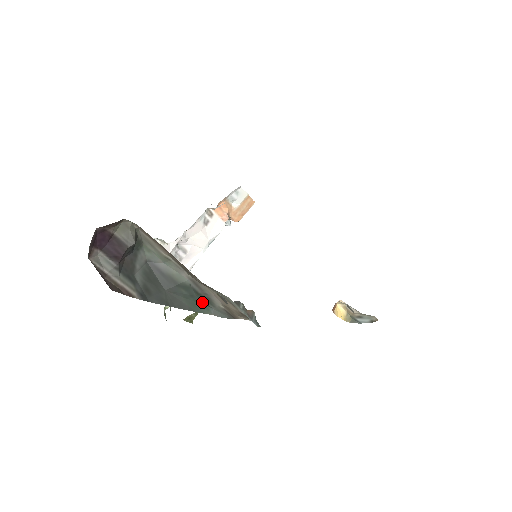
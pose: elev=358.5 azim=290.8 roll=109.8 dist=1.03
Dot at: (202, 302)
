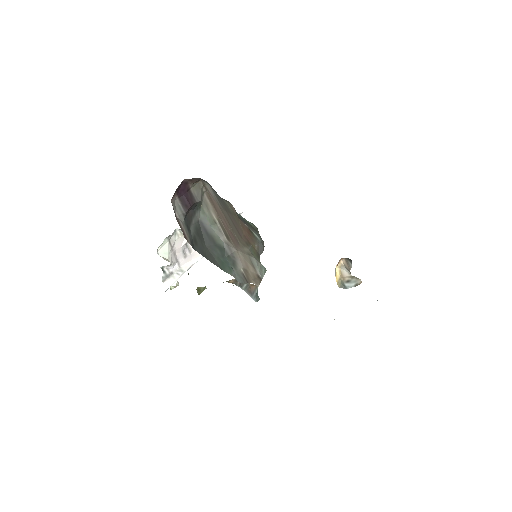
Dot at: (228, 264)
